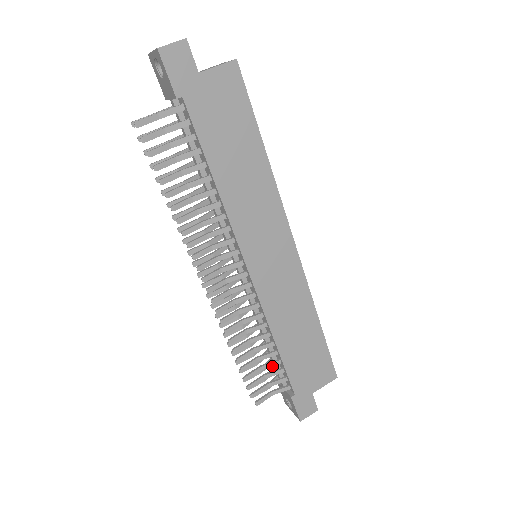
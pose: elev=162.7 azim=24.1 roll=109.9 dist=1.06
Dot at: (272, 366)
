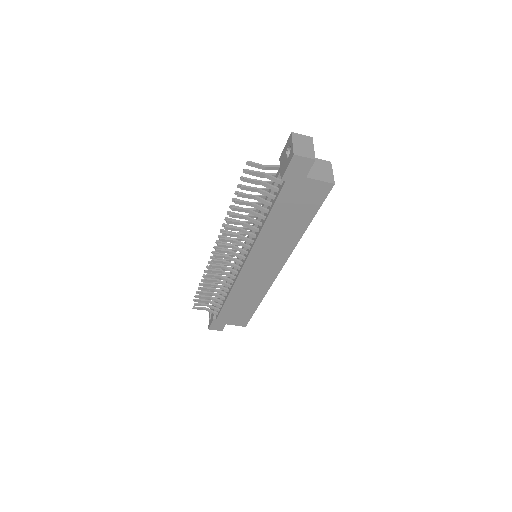
Dot at: (217, 301)
